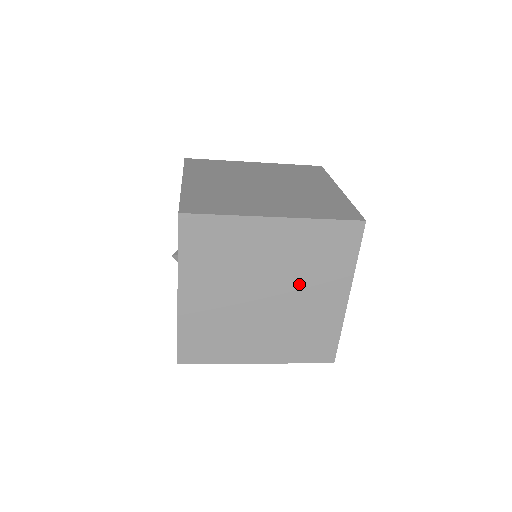
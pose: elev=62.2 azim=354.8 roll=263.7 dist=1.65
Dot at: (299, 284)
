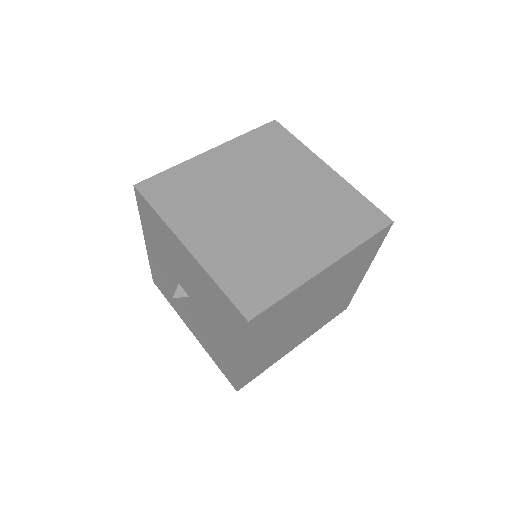
Dot at: (335, 289)
